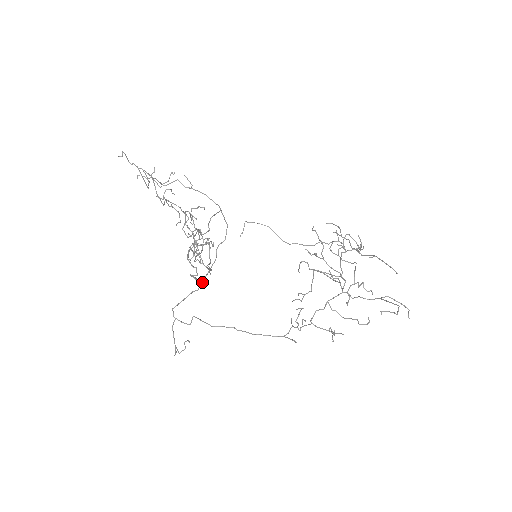
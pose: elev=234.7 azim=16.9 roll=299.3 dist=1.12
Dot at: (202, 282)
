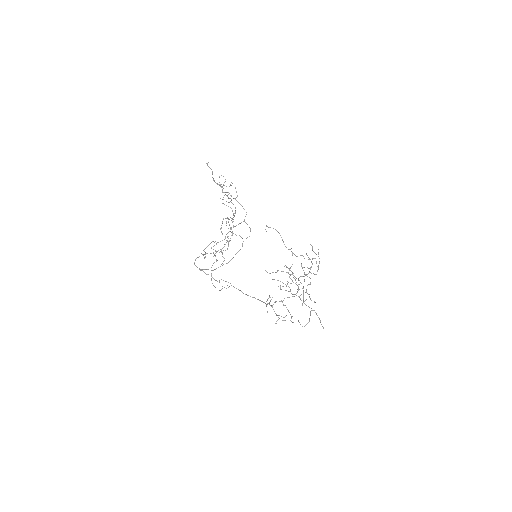
Dot at: (231, 259)
